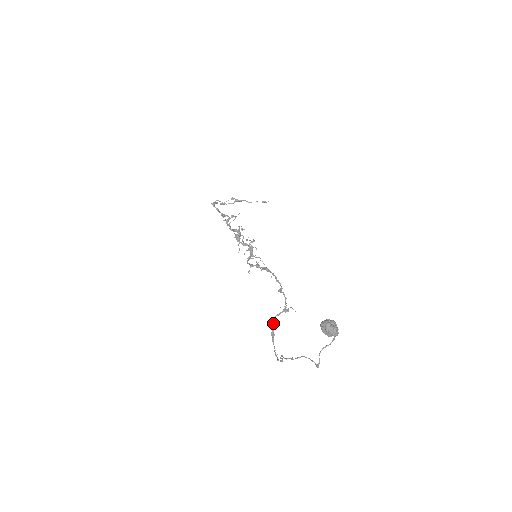
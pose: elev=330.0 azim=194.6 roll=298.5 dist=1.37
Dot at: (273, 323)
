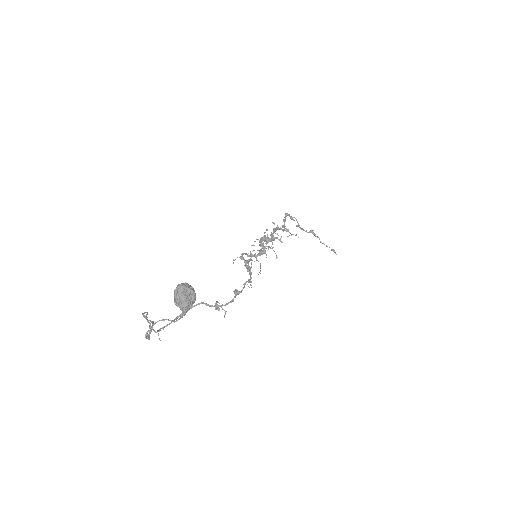
Dot at: (194, 305)
